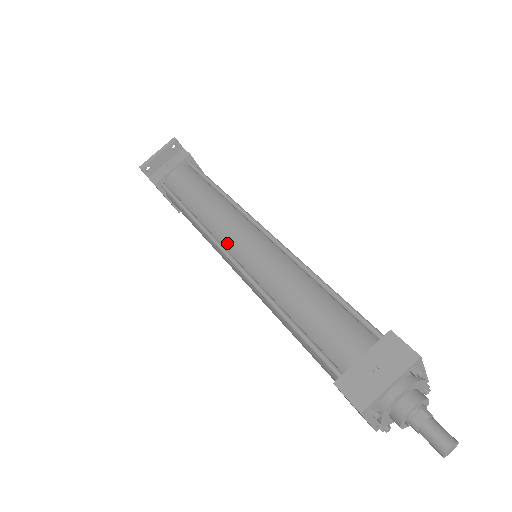
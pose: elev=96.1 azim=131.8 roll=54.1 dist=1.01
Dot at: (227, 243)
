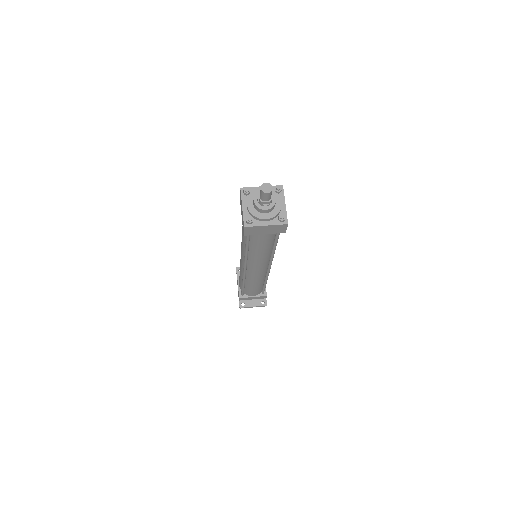
Dot at: occluded
